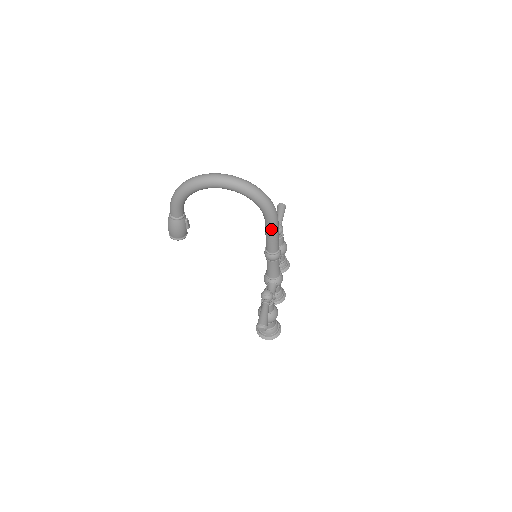
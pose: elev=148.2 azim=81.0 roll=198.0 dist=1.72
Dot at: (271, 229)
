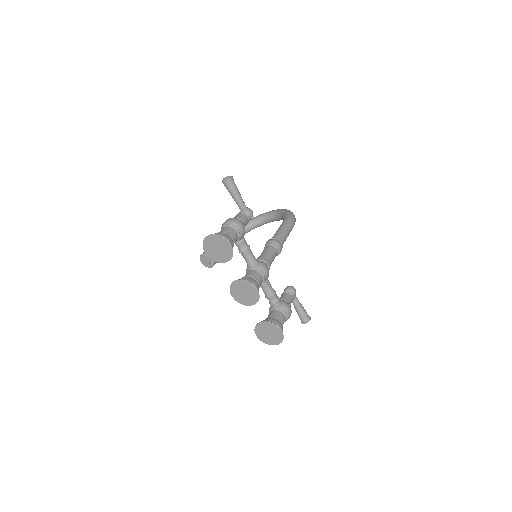
Dot at: (284, 222)
